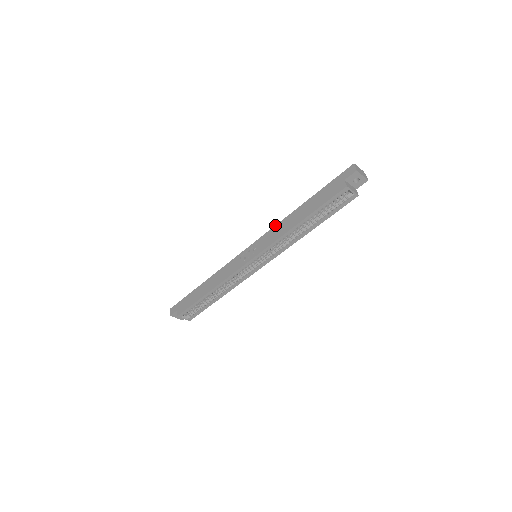
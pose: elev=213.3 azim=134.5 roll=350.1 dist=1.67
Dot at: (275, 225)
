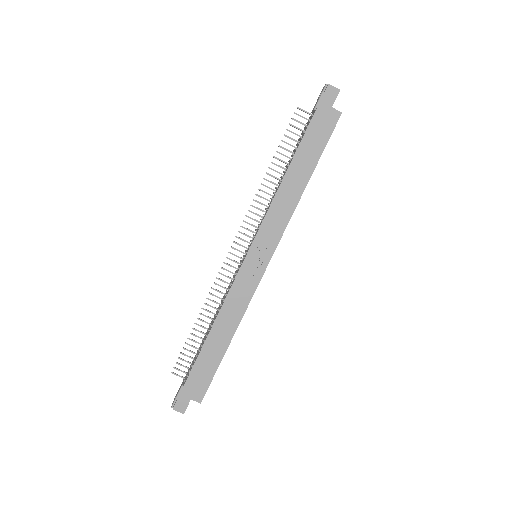
Dot at: (269, 206)
